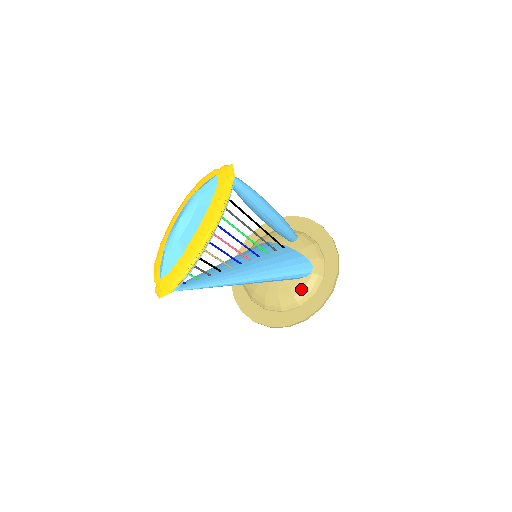
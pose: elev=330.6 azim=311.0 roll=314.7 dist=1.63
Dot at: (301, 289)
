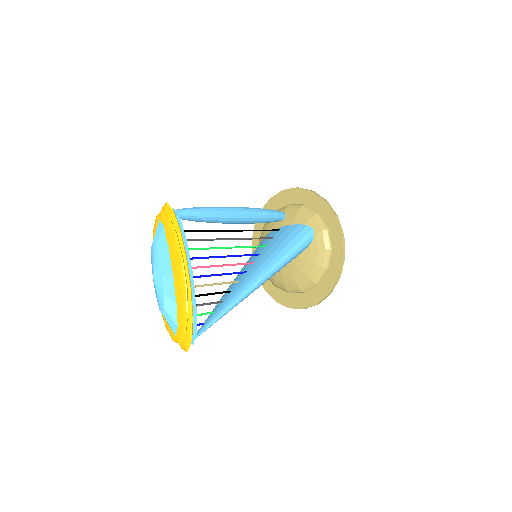
Dot at: (316, 254)
